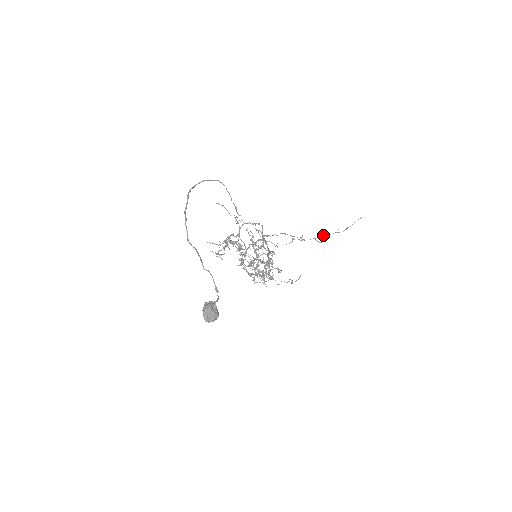
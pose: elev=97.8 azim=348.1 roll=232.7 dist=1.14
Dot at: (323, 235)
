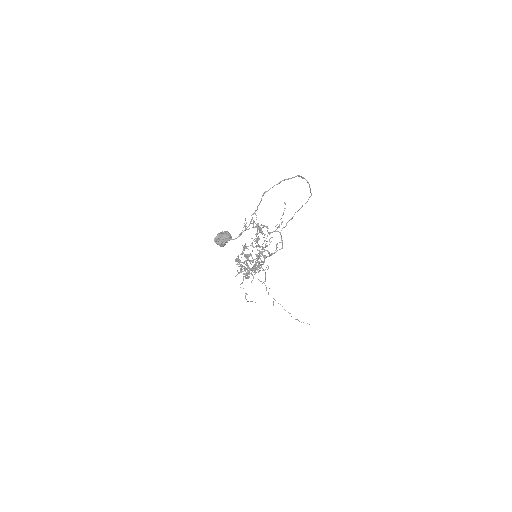
Dot at: occluded
